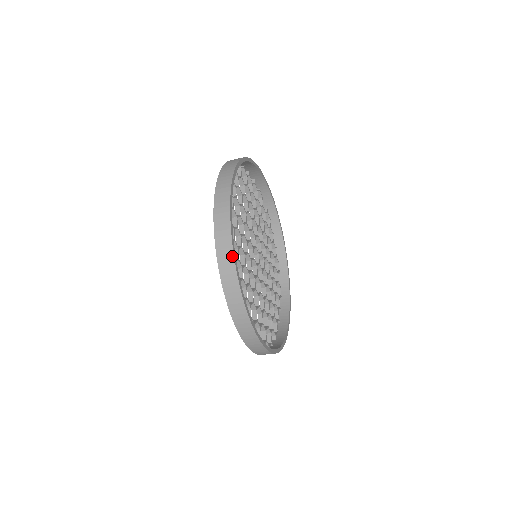
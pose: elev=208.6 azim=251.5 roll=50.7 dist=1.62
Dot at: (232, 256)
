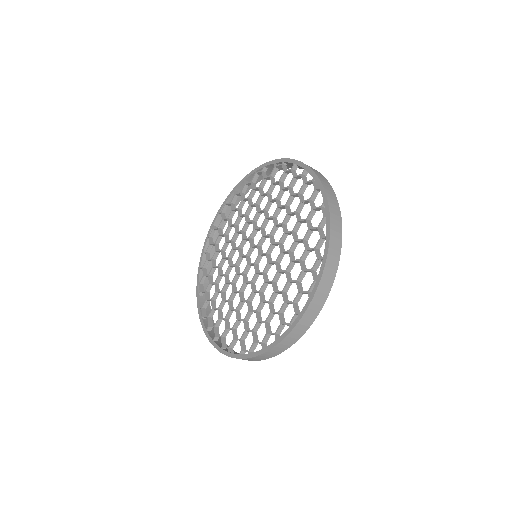
Dot at: (297, 340)
